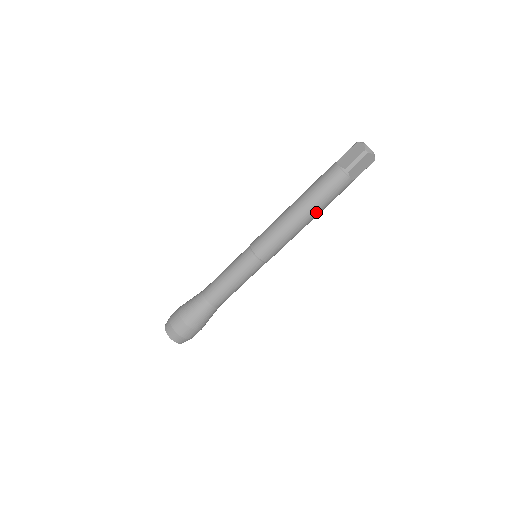
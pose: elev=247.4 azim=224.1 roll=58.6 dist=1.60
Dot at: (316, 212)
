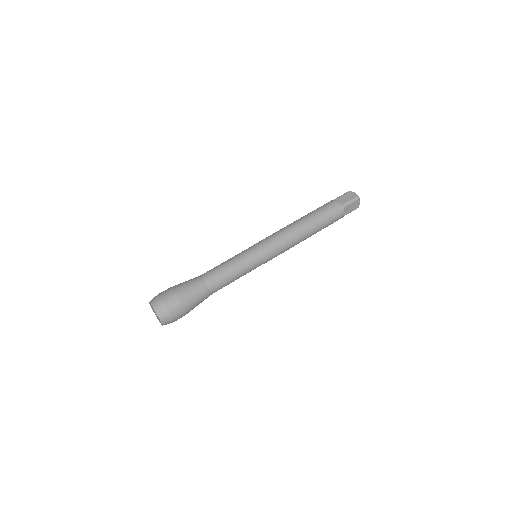
Dot at: (315, 231)
